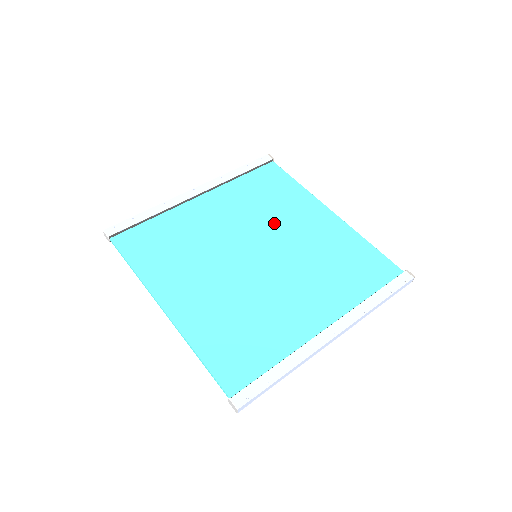
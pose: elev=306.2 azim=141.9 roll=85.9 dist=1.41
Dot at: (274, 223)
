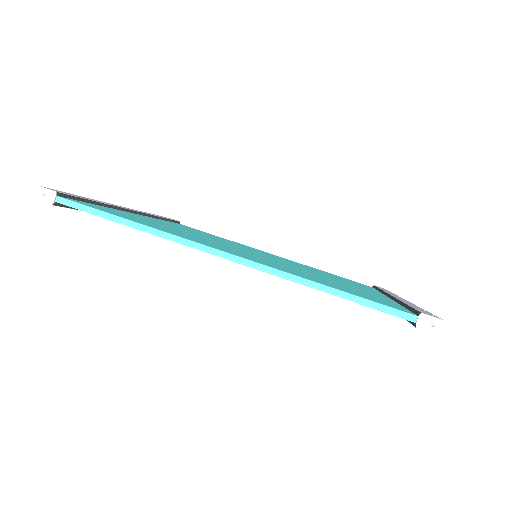
Dot at: occluded
